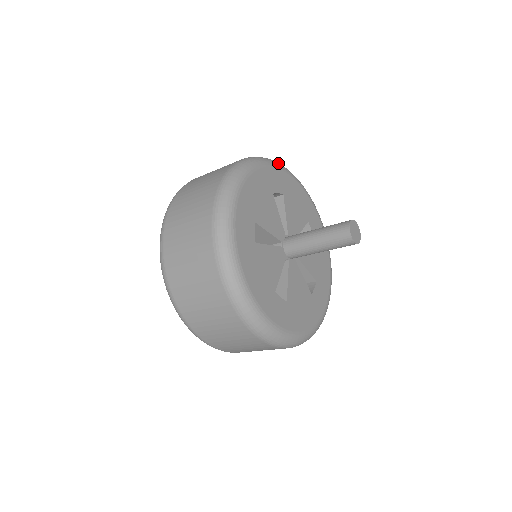
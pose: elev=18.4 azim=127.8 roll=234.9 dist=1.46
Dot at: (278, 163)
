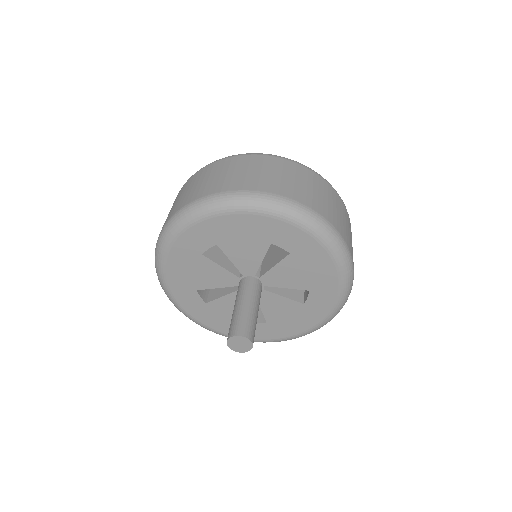
Dot at: (320, 229)
